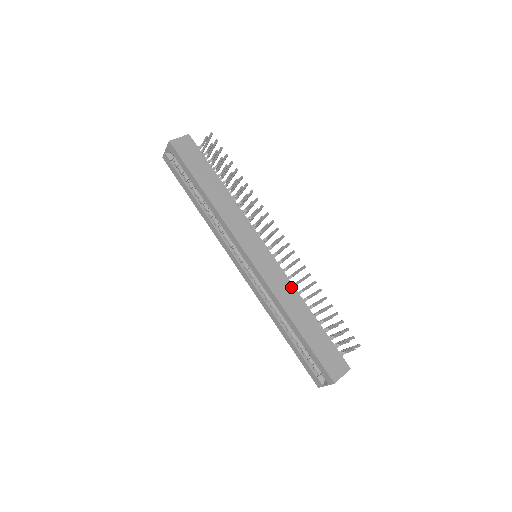
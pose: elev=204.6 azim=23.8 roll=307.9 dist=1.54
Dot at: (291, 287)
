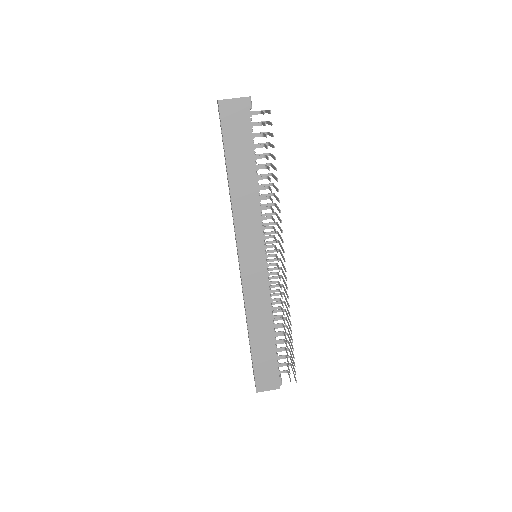
Dot at: (267, 305)
